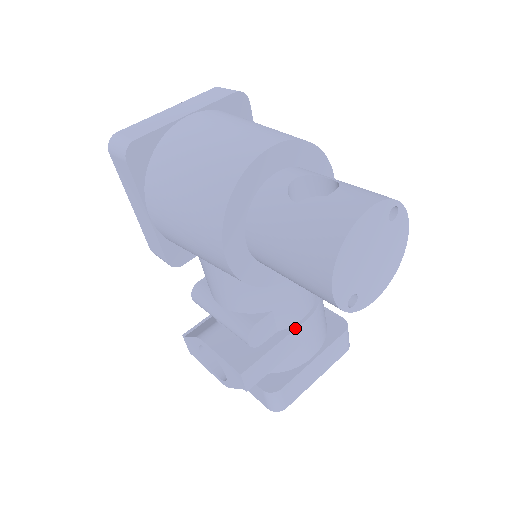
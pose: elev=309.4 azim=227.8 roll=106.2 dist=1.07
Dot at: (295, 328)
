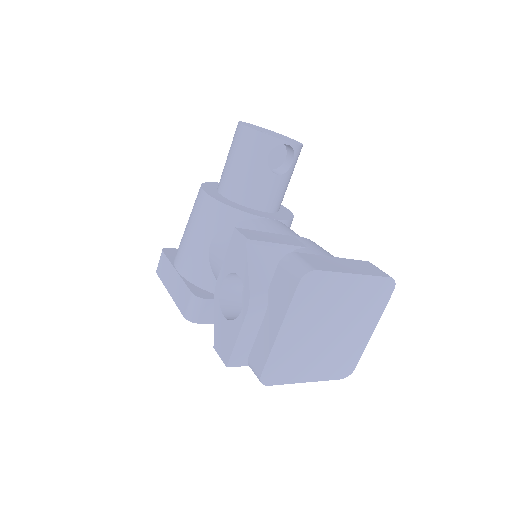
Dot at: (291, 236)
